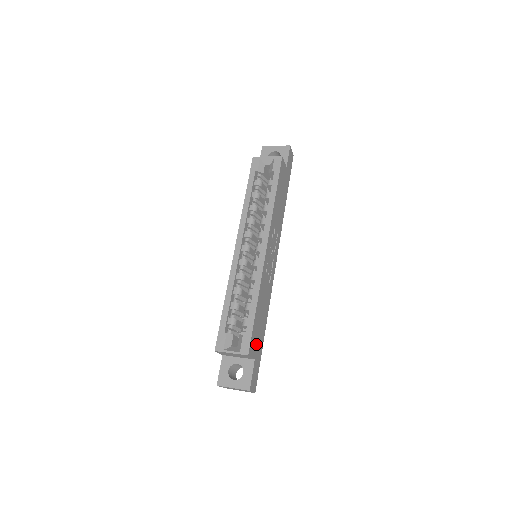
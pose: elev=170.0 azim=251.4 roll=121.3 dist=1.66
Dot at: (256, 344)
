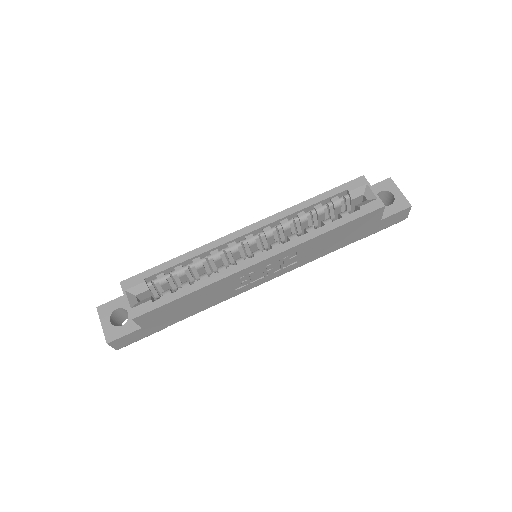
Dot at: (157, 319)
